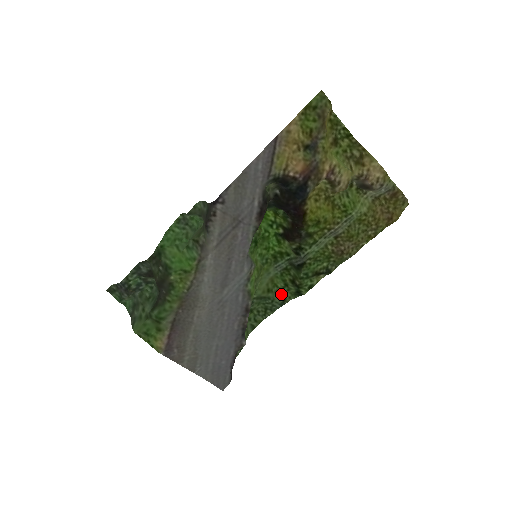
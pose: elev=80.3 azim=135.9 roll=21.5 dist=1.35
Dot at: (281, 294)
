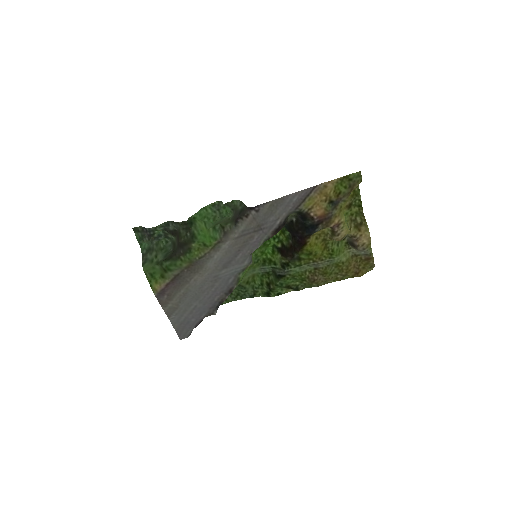
Dot at: (255, 289)
